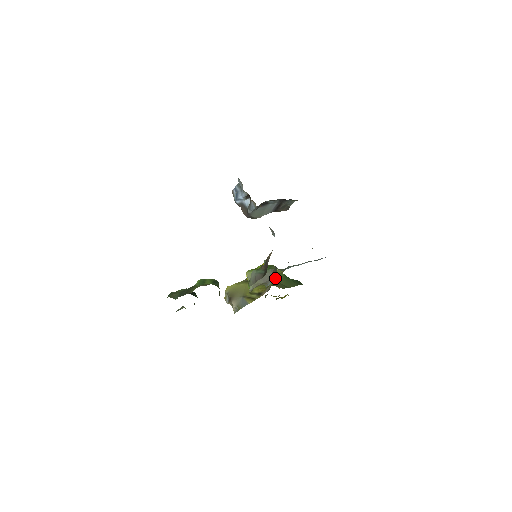
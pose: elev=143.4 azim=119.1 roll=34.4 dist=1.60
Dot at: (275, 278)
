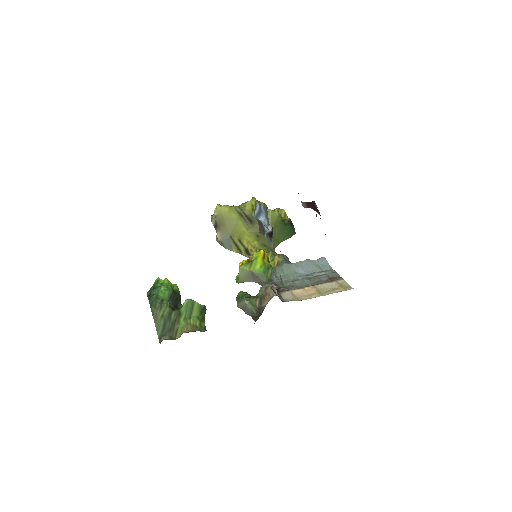
Dot at: occluded
